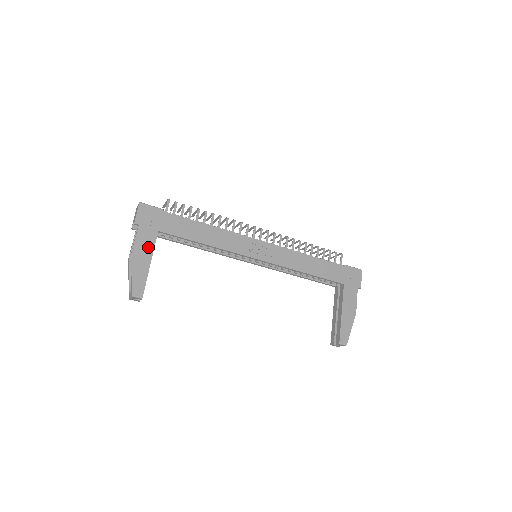
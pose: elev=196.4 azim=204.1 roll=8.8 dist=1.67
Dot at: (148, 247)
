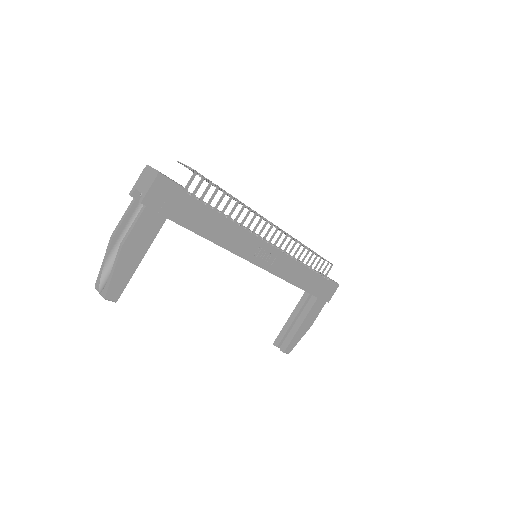
Dot at: (146, 239)
